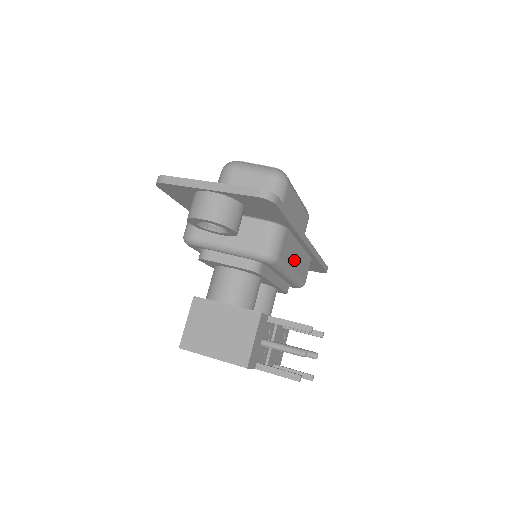
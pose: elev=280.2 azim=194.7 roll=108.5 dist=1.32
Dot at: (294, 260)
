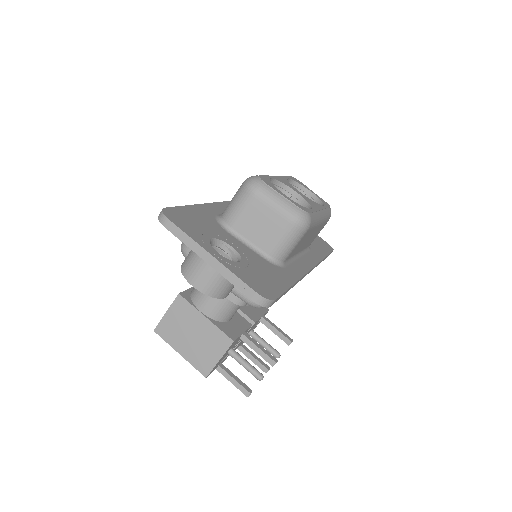
Dot at: occluded
